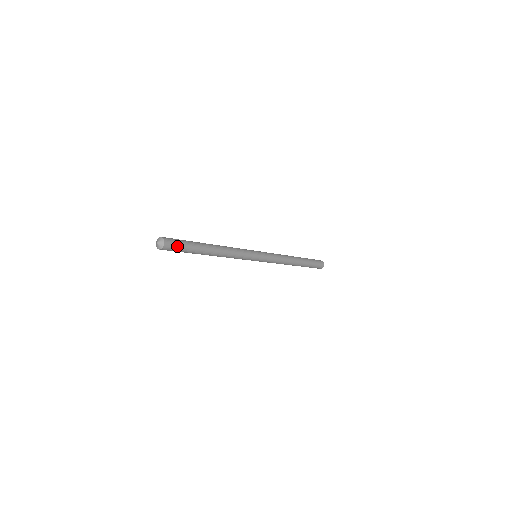
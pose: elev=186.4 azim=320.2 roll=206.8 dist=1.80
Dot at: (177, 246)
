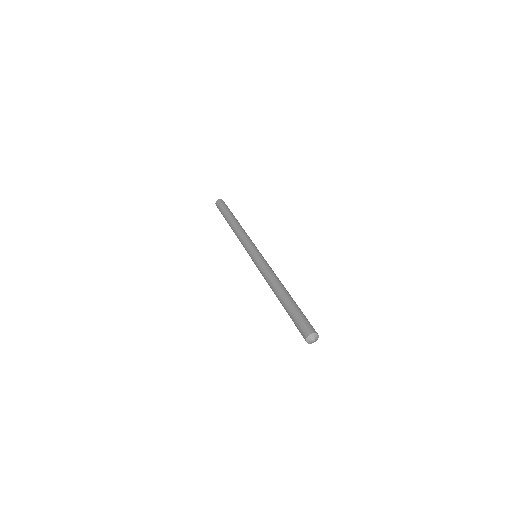
Dot at: (309, 323)
